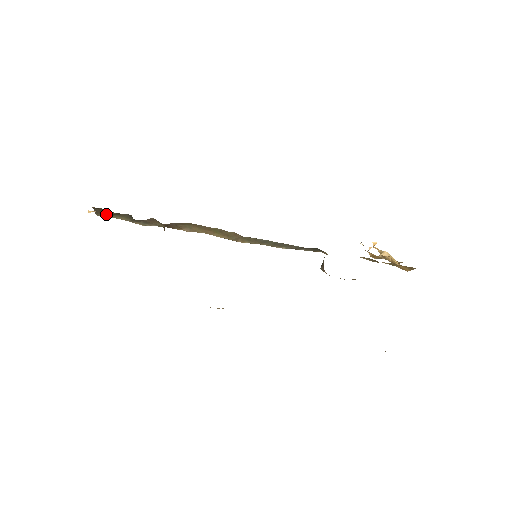
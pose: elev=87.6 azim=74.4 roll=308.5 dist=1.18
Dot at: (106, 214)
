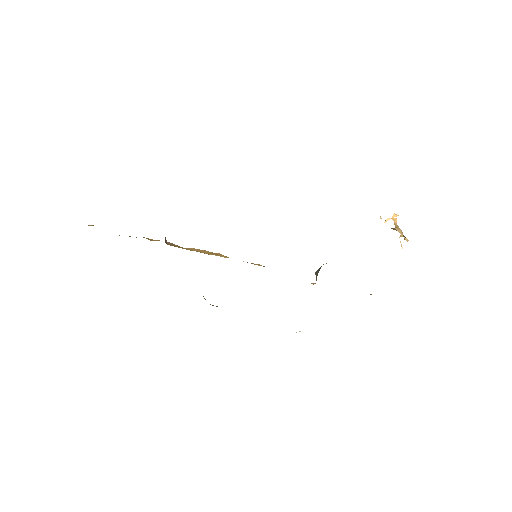
Dot at: occluded
